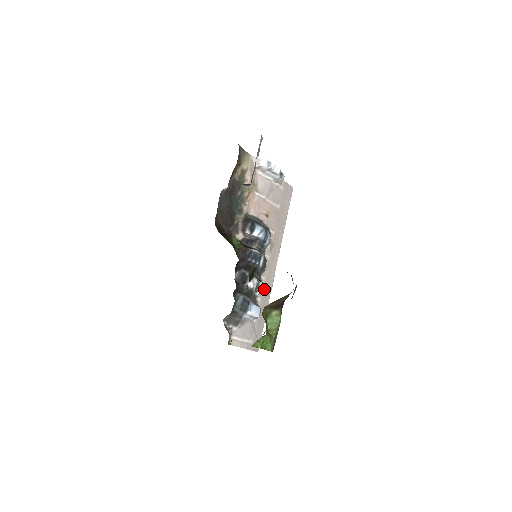
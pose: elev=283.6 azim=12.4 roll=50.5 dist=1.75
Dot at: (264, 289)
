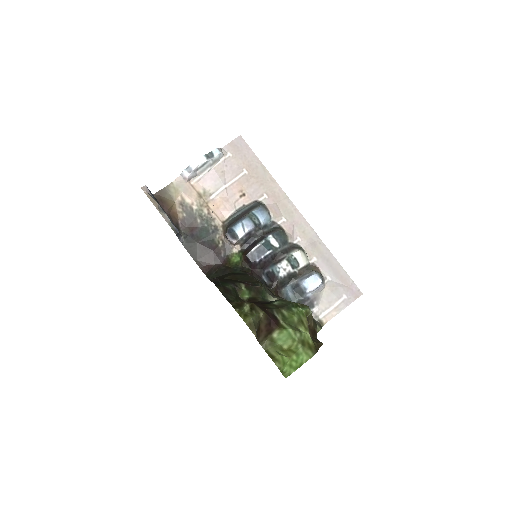
Dot at: (309, 246)
